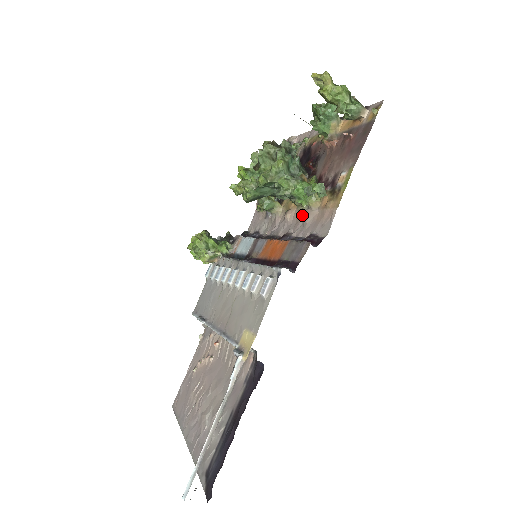
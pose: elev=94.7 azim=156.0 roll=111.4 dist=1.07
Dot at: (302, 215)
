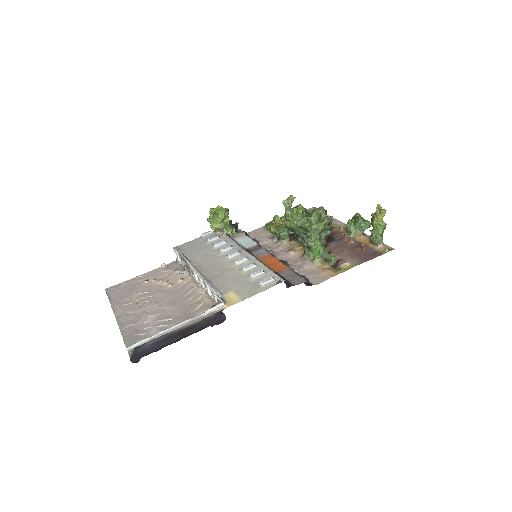
Dot at: (304, 261)
